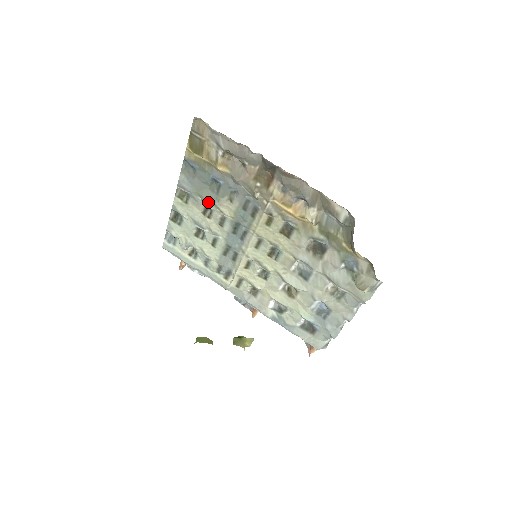
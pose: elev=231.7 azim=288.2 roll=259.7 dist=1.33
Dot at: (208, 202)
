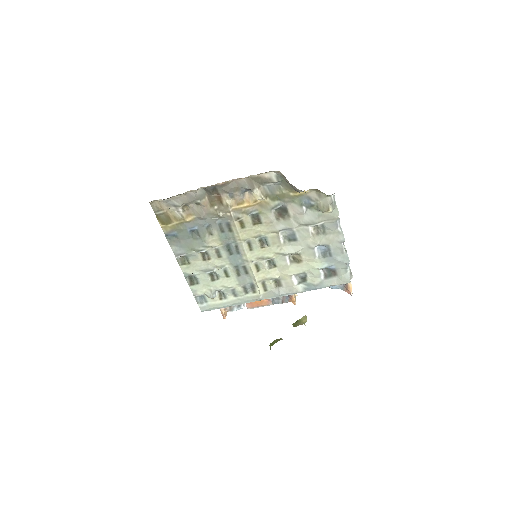
Dot at: (200, 249)
